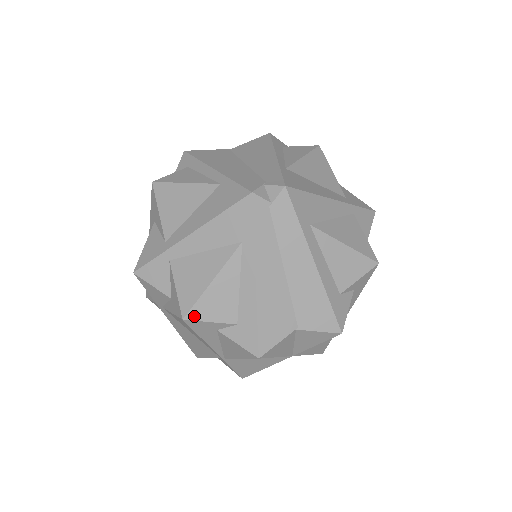
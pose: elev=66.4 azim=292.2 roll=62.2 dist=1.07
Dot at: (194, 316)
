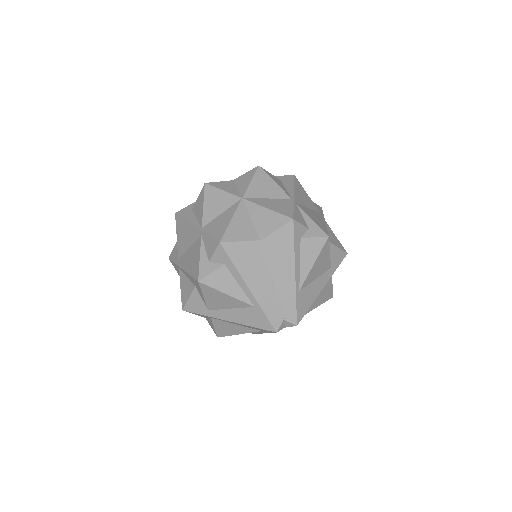
Dot at: (224, 336)
